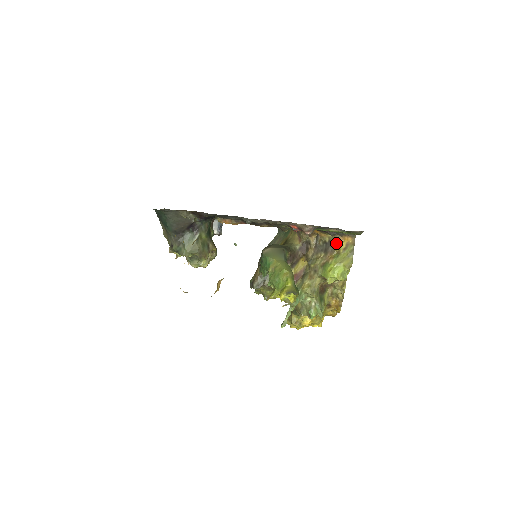
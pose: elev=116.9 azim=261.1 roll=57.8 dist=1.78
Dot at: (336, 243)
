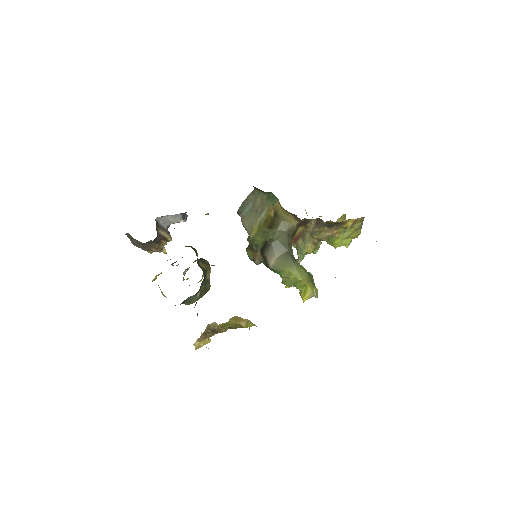
Dot at: (342, 223)
